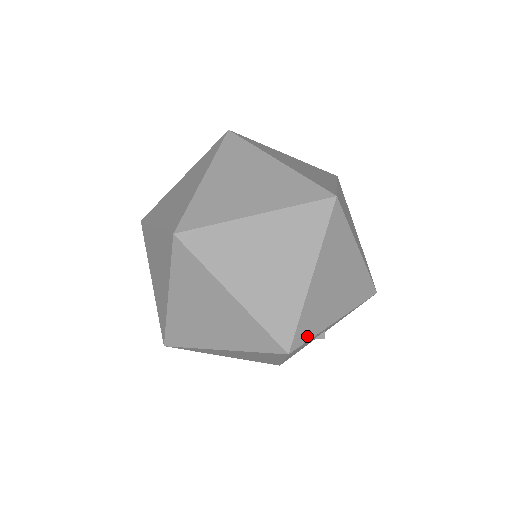
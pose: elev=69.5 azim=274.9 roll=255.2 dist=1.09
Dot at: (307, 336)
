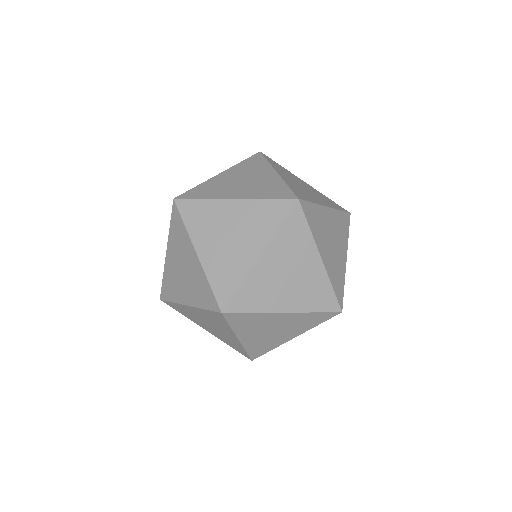
Dot at: (342, 290)
